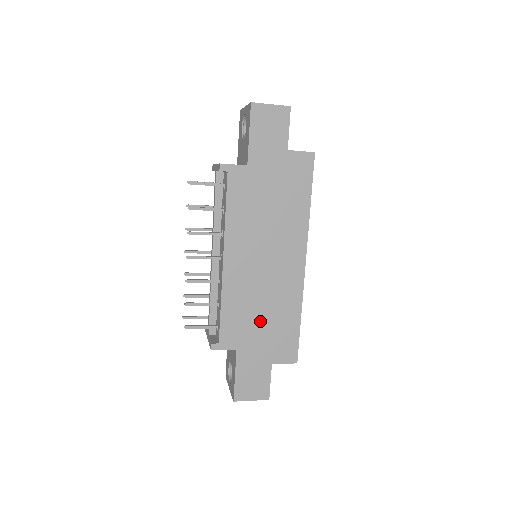
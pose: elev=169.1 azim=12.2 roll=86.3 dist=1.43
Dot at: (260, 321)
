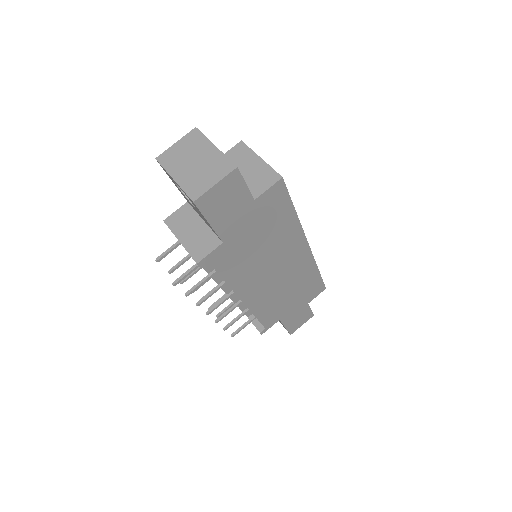
Dot at: (289, 297)
